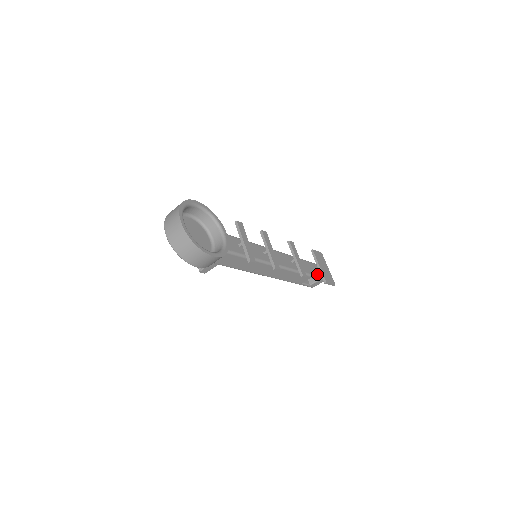
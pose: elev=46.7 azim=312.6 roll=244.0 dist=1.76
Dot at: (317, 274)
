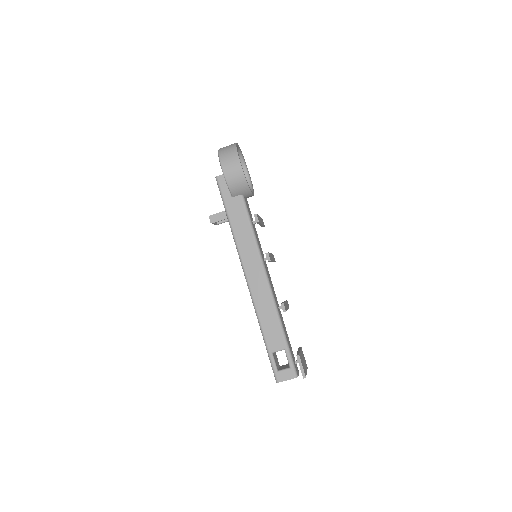
Dot at: (293, 358)
